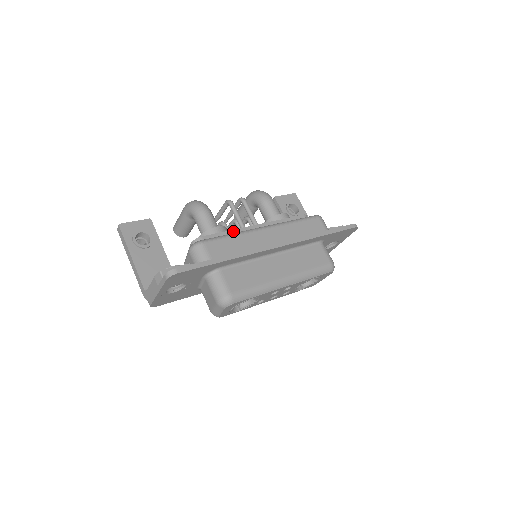
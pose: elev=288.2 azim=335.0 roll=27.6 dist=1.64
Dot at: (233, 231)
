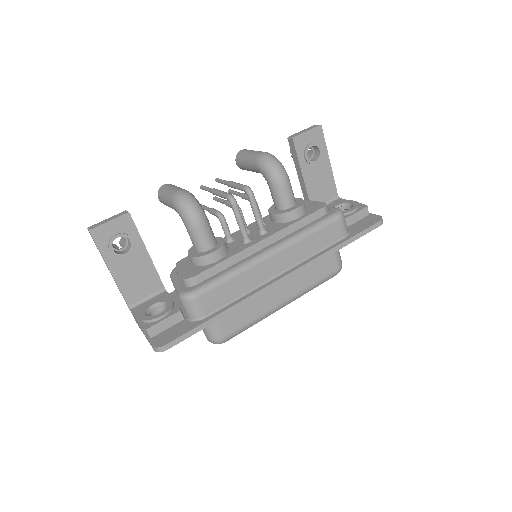
Dot at: (232, 258)
